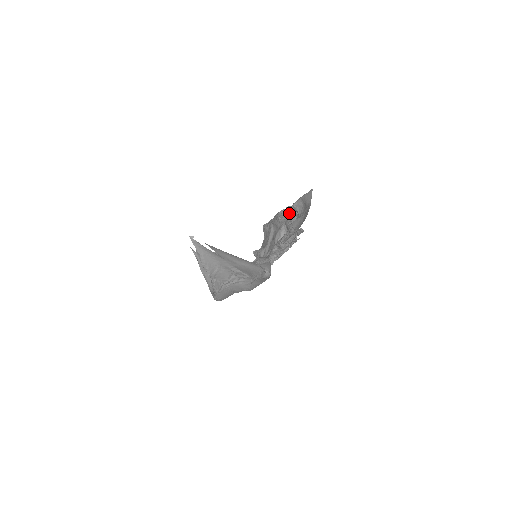
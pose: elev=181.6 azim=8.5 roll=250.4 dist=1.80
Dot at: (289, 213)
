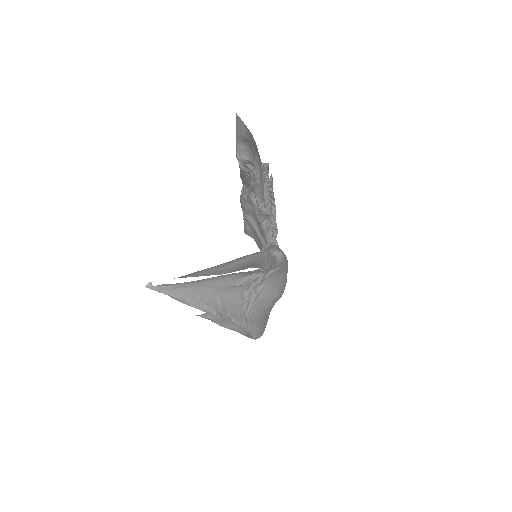
Dot at: (246, 180)
